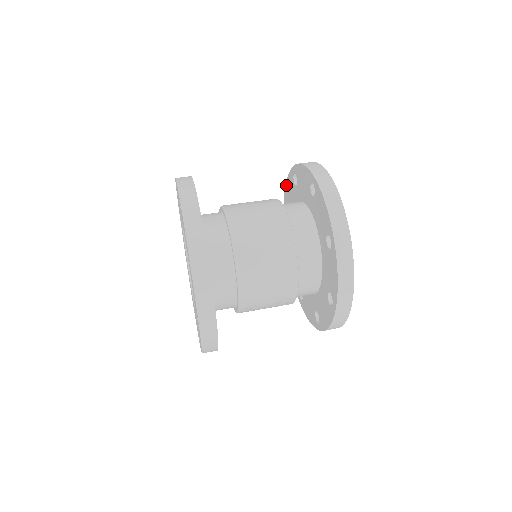
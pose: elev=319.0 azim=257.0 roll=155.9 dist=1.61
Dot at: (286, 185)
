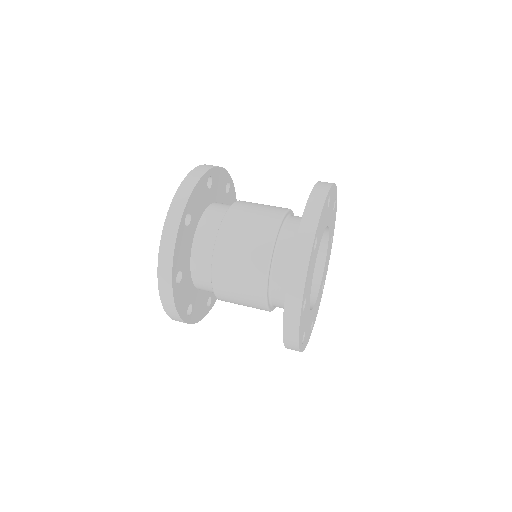
Dot at: occluded
